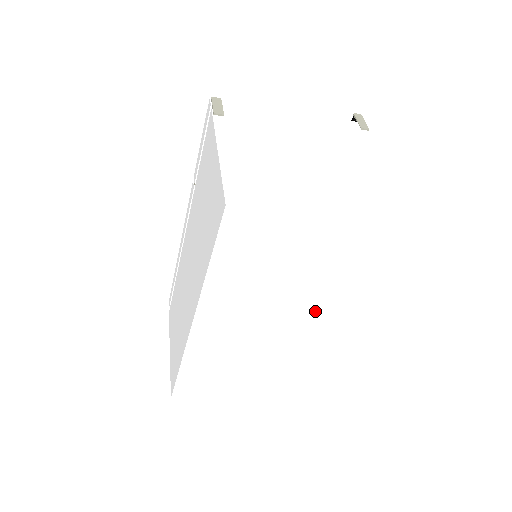
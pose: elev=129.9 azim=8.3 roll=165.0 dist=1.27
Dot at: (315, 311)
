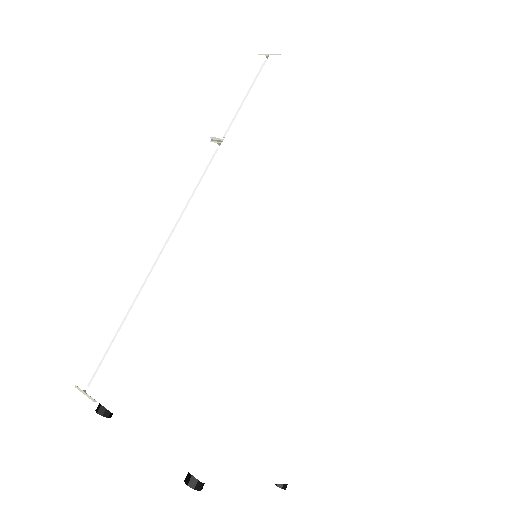
Dot at: (376, 268)
